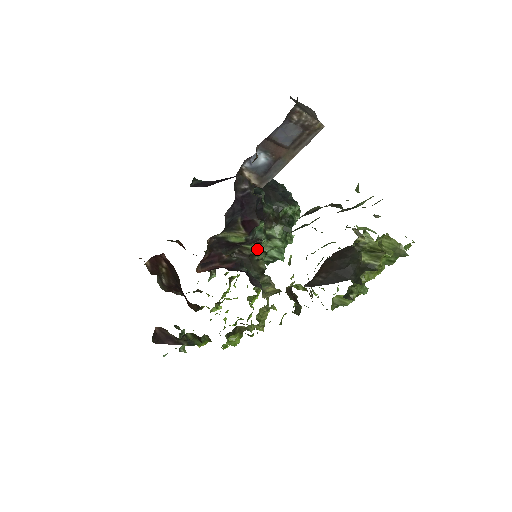
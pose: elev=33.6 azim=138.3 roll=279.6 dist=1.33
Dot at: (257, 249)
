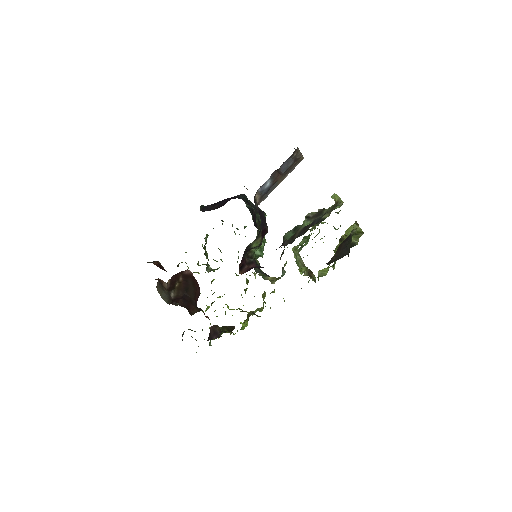
Dot at: (254, 251)
